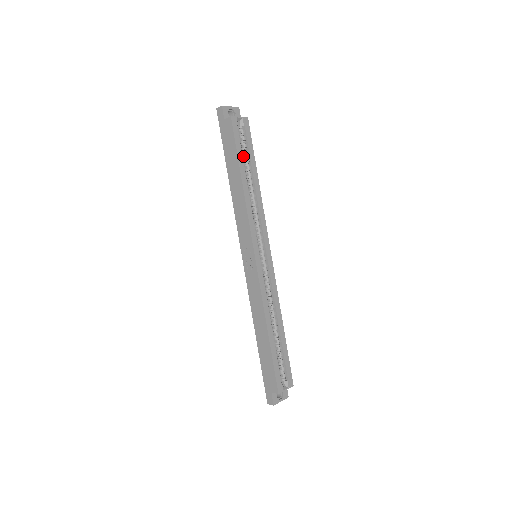
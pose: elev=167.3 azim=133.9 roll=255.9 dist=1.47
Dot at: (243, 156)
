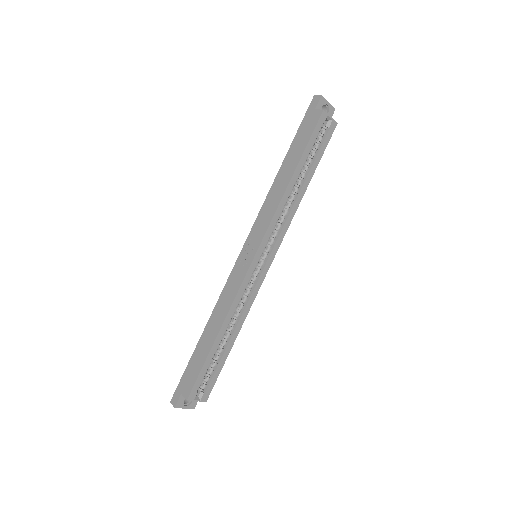
Dot at: (309, 155)
